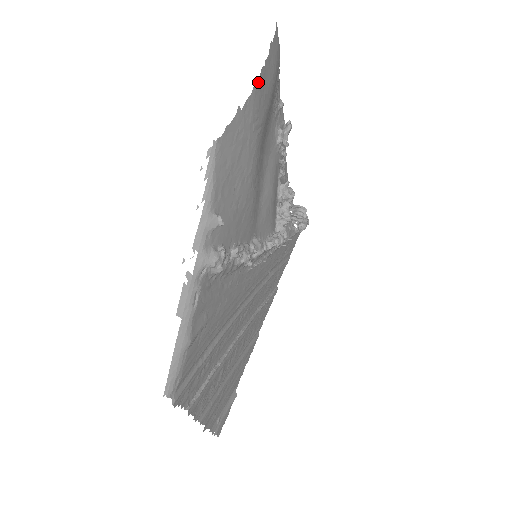
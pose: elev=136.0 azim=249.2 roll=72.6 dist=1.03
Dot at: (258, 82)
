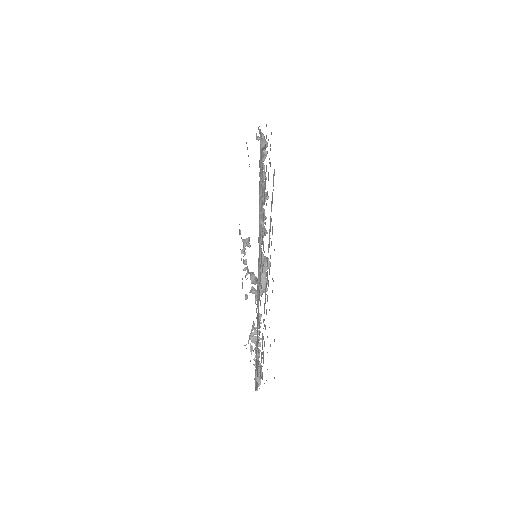
Dot at: occluded
